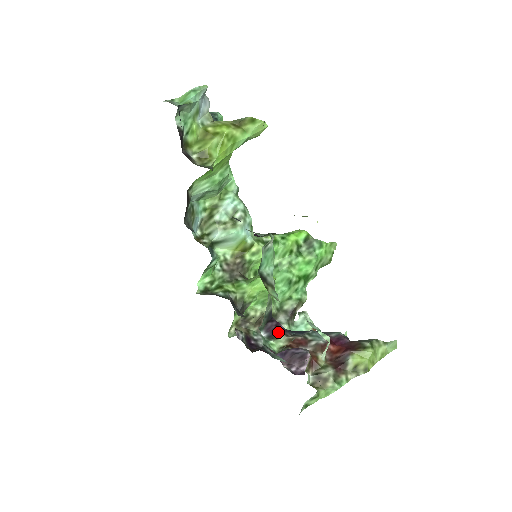
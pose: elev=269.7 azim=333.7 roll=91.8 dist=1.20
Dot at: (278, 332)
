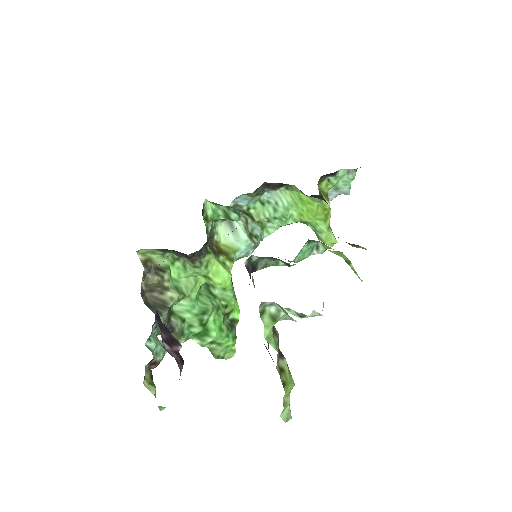
Dot at: occluded
